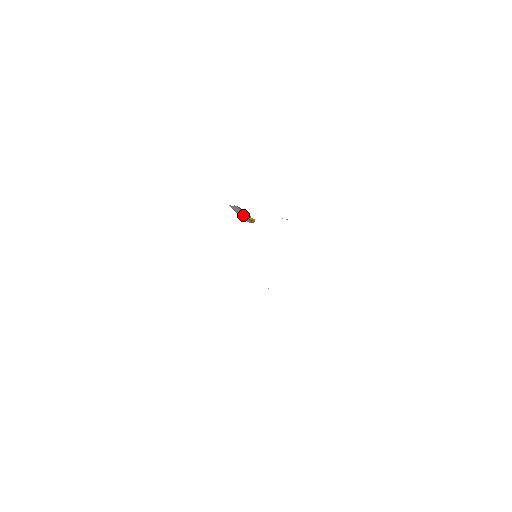
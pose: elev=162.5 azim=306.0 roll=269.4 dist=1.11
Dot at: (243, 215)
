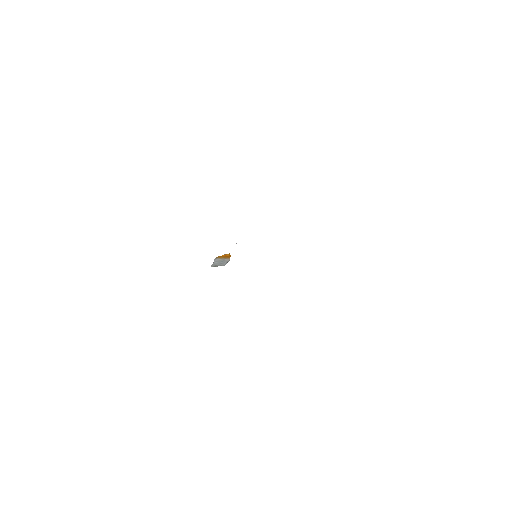
Dot at: (222, 260)
